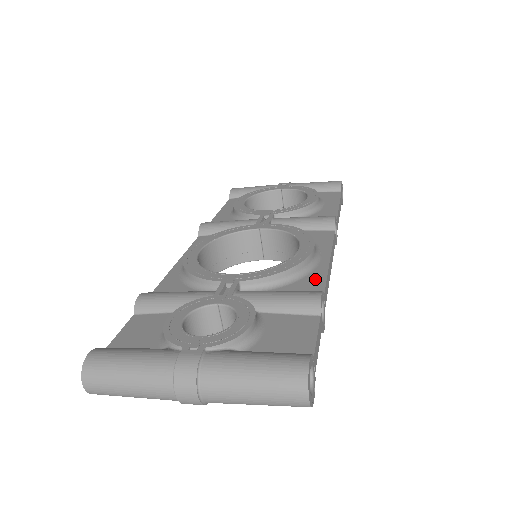
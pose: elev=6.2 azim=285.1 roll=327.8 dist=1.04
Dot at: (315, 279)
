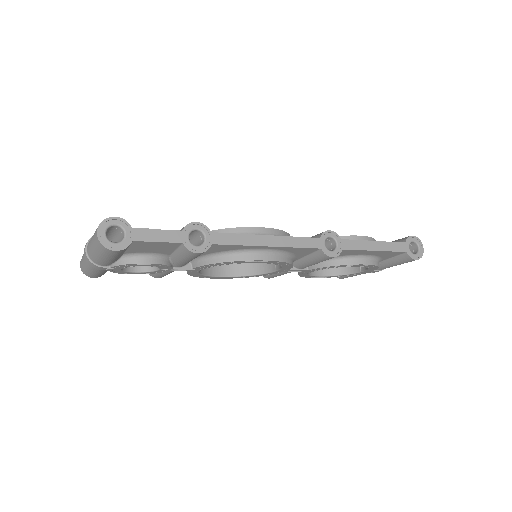
Dot at: occluded
